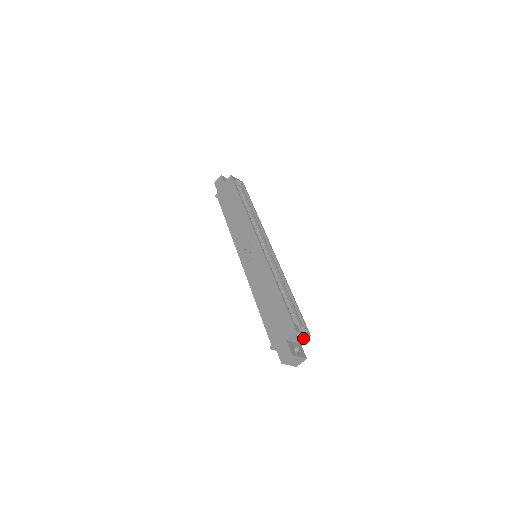
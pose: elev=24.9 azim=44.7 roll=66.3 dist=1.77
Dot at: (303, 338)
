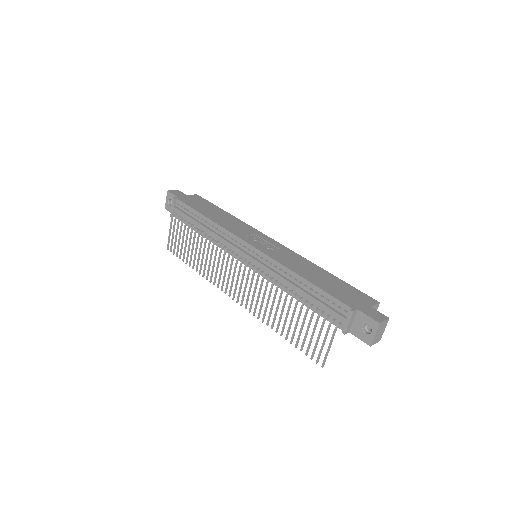
Dot at: occluded
